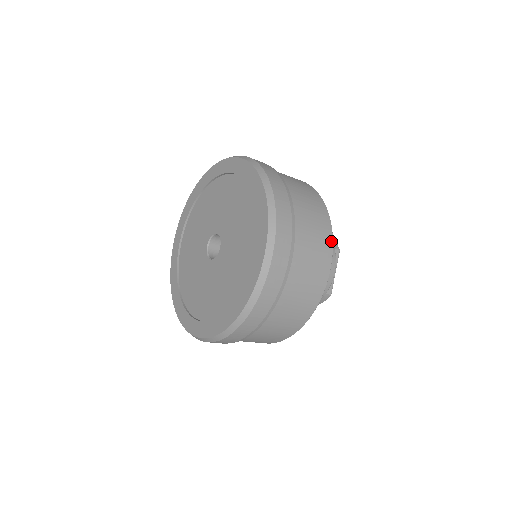
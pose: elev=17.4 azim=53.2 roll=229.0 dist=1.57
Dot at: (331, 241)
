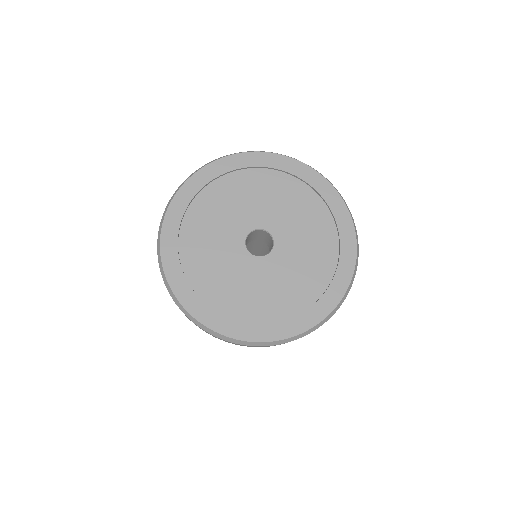
Dot at: occluded
